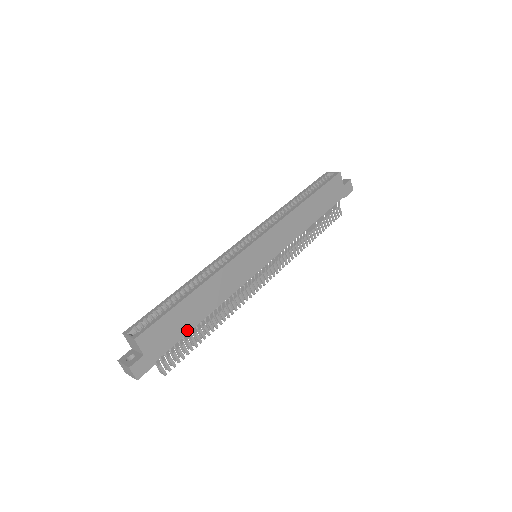
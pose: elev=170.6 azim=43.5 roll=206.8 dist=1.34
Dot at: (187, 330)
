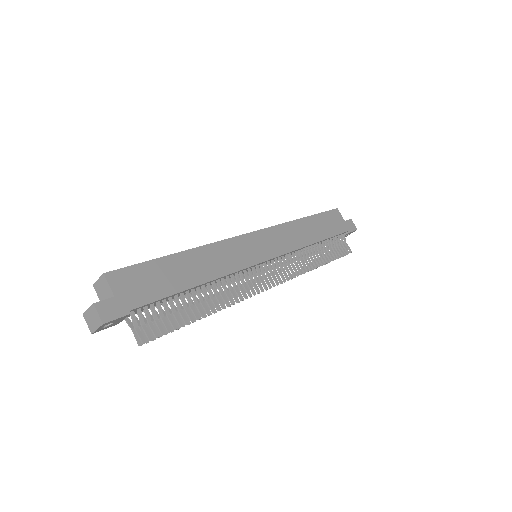
Dot at: (172, 291)
